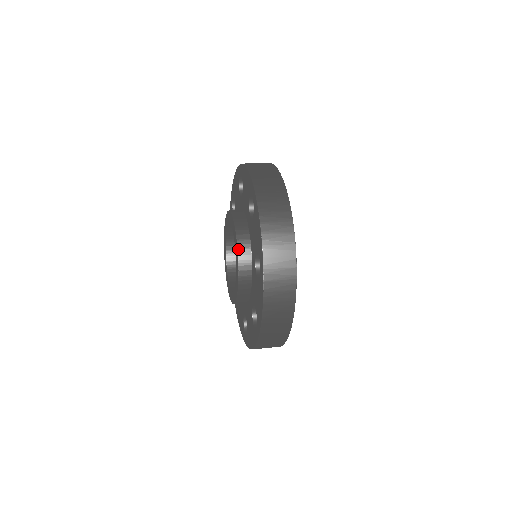
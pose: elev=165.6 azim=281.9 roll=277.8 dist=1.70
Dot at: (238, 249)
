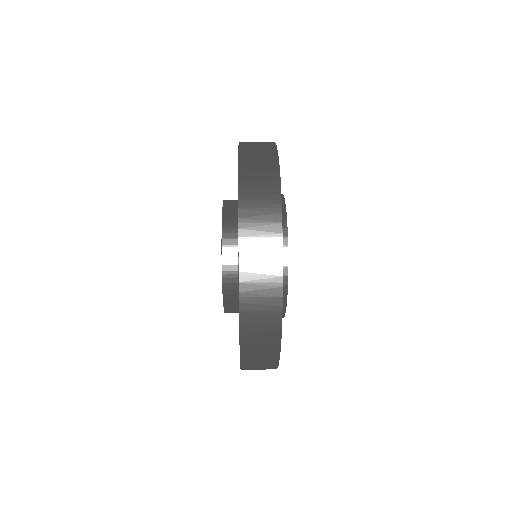
Dot at: (222, 257)
